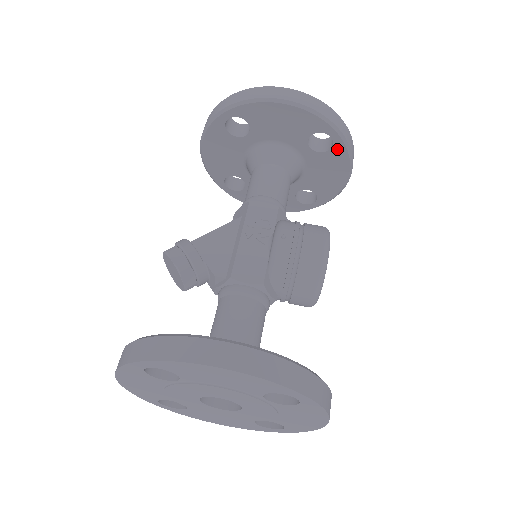
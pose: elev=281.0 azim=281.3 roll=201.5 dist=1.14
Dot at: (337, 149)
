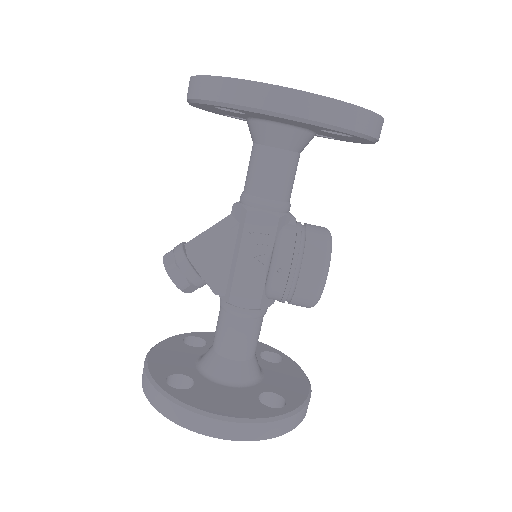
Dot at: (358, 138)
